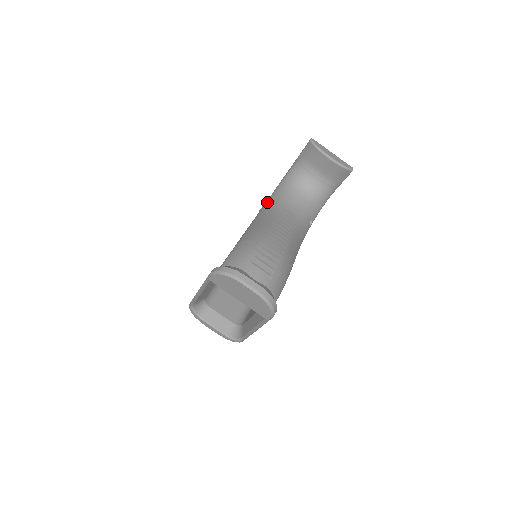
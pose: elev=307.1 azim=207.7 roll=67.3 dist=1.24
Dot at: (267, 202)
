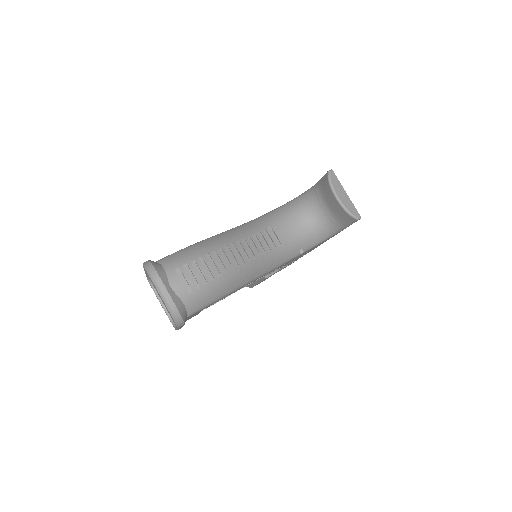
Dot at: (266, 214)
